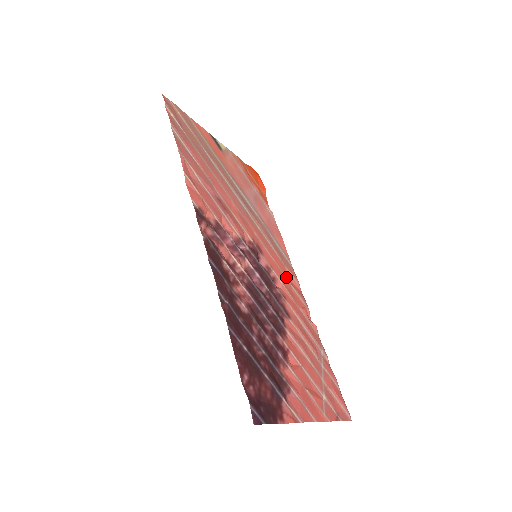
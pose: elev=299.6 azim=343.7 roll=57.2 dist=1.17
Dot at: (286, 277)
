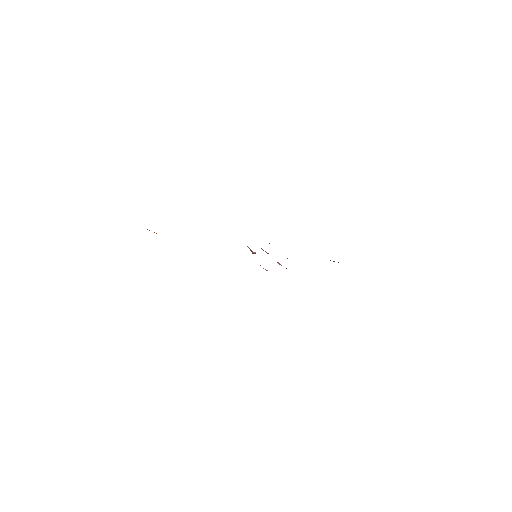
Dot at: occluded
